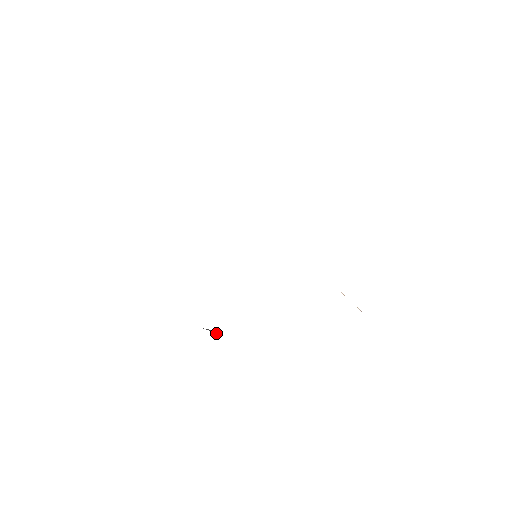
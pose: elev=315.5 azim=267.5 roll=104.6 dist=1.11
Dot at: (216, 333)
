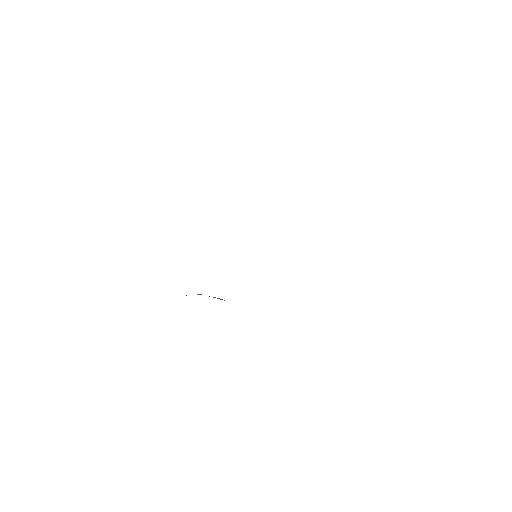
Dot at: occluded
